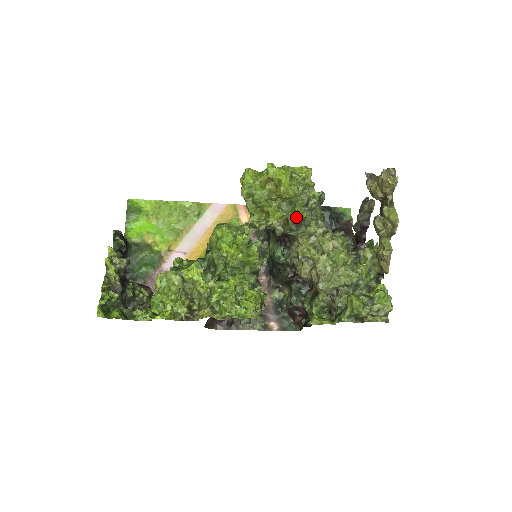
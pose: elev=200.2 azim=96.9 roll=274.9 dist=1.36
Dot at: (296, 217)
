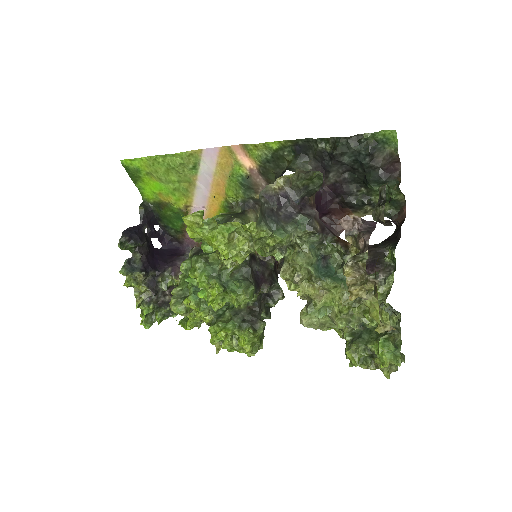
Dot at: occluded
